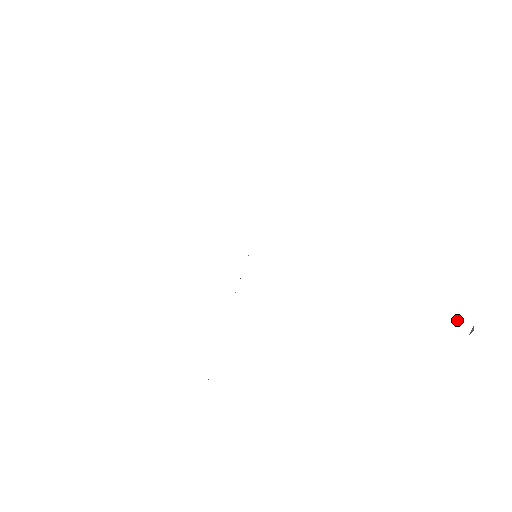
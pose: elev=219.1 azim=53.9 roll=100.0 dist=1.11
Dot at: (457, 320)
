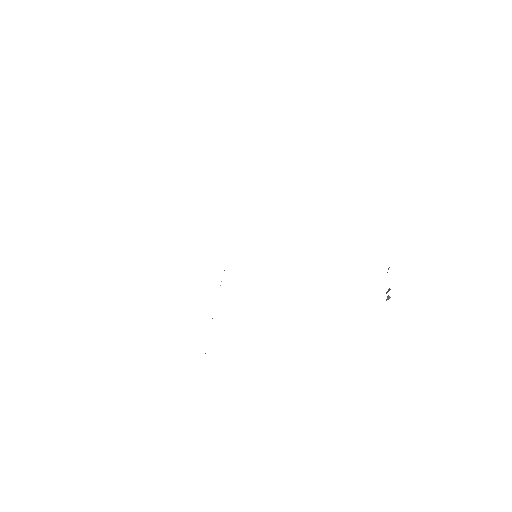
Dot at: occluded
